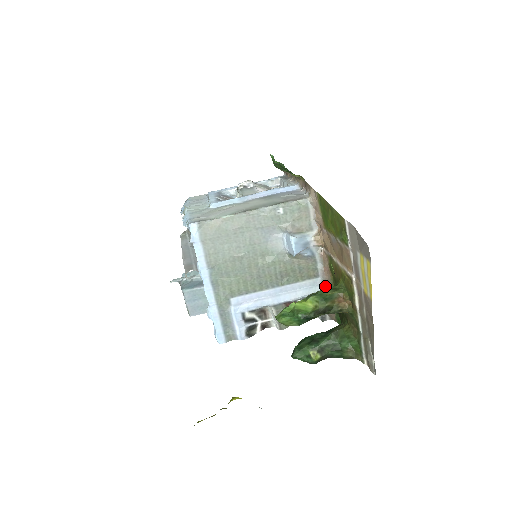
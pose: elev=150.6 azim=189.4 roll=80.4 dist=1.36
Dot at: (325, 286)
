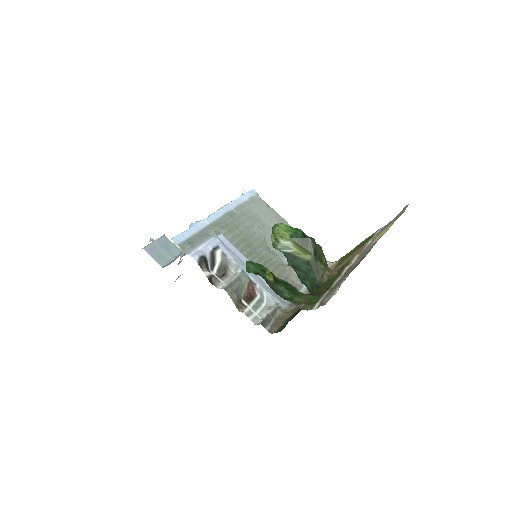
Dot at: (291, 307)
